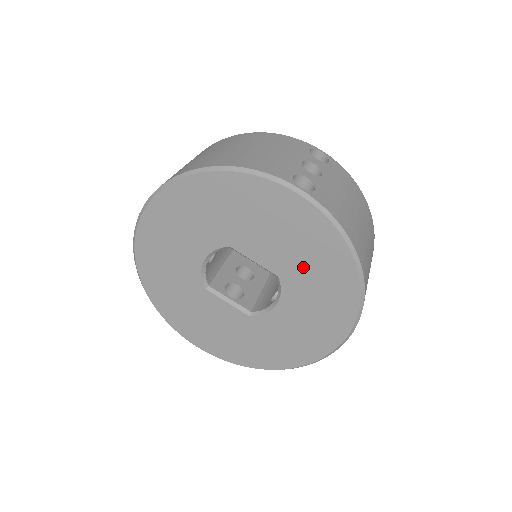
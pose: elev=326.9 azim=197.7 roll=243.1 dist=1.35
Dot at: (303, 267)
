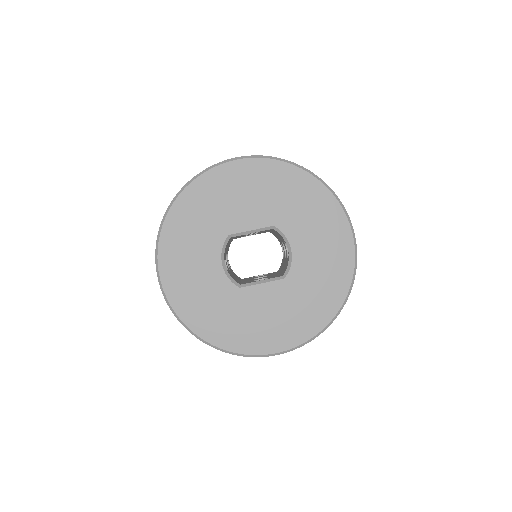
Dot at: (280, 203)
